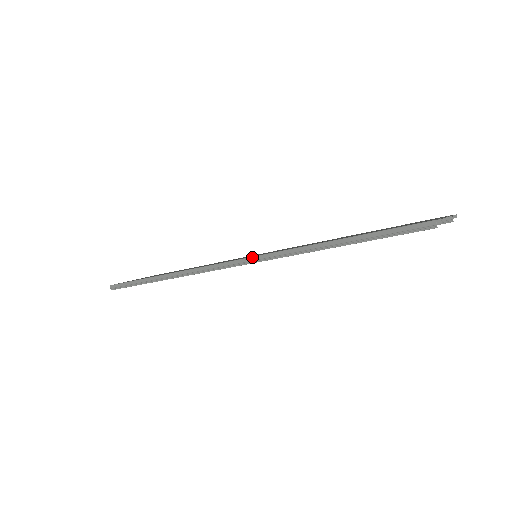
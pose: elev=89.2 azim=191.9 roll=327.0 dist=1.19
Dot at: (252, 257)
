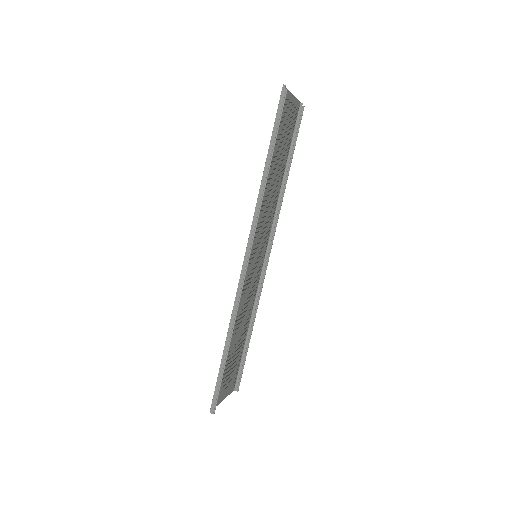
Dot at: (248, 241)
